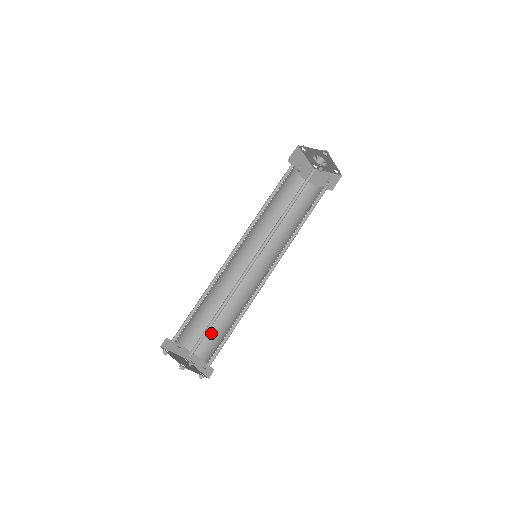
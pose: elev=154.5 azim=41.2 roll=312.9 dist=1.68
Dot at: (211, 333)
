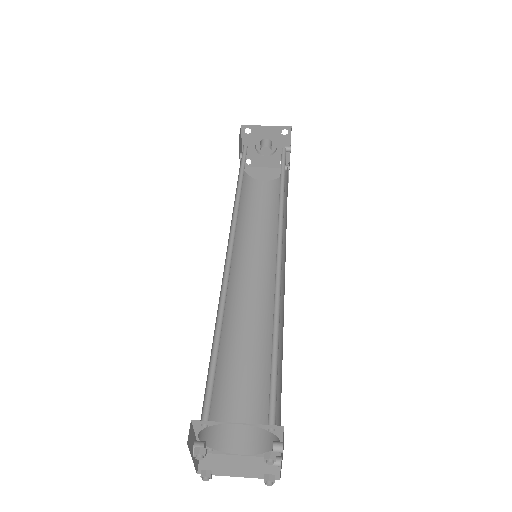
Dot at: (230, 400)
